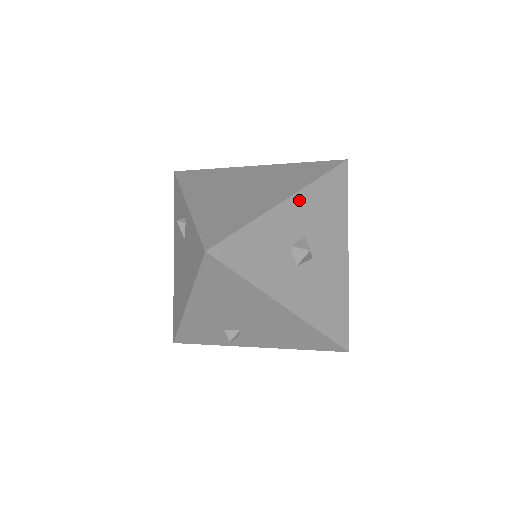
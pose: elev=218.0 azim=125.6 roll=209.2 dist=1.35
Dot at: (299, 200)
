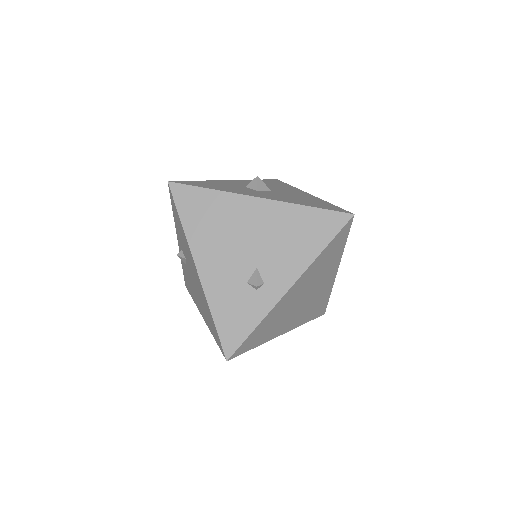
Dot at: (242, 181)
